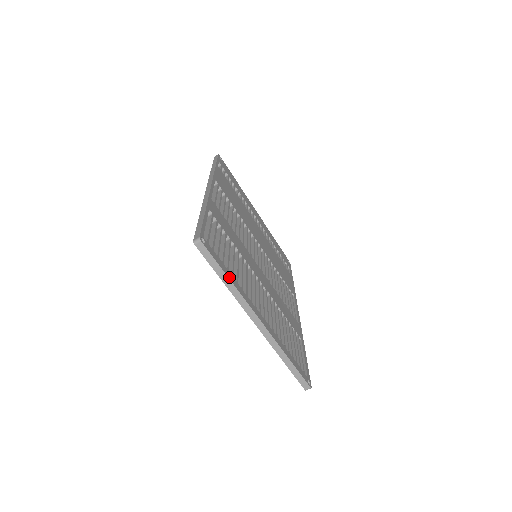
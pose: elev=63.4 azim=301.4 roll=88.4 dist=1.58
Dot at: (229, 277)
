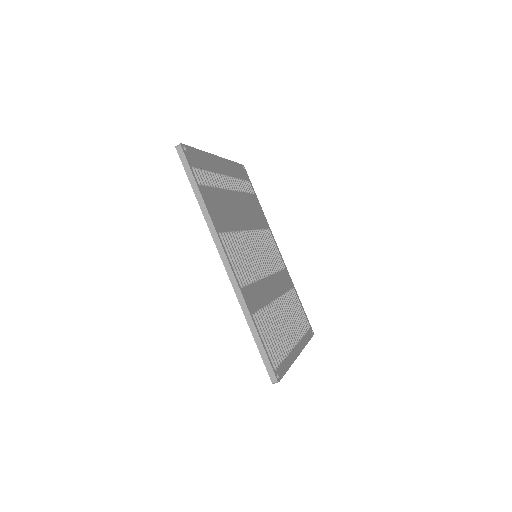
Dot at: (288, 367)
